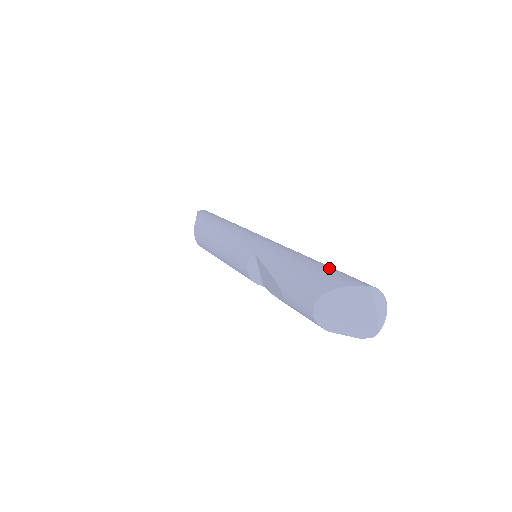
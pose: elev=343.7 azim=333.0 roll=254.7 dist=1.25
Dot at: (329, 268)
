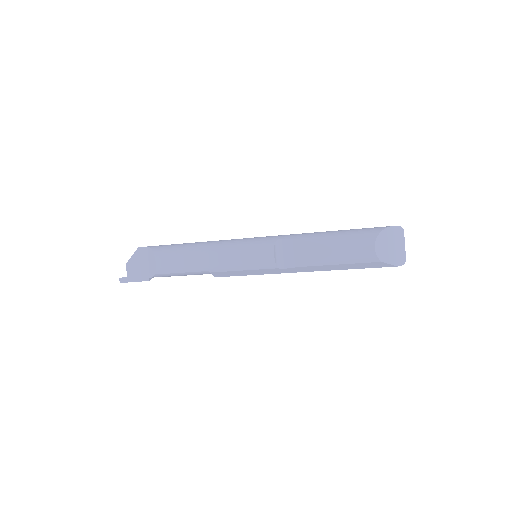
Dot at: occluded
